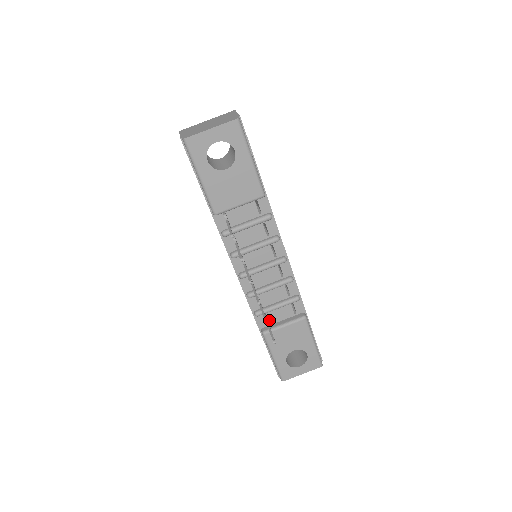
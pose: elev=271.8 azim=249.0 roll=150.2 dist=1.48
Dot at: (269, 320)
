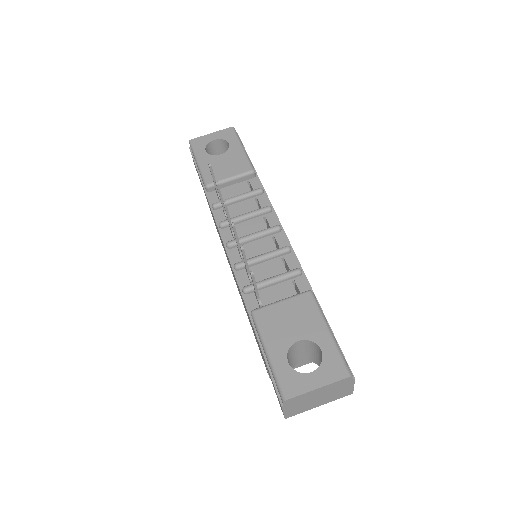
Dot at: (263, 302)
